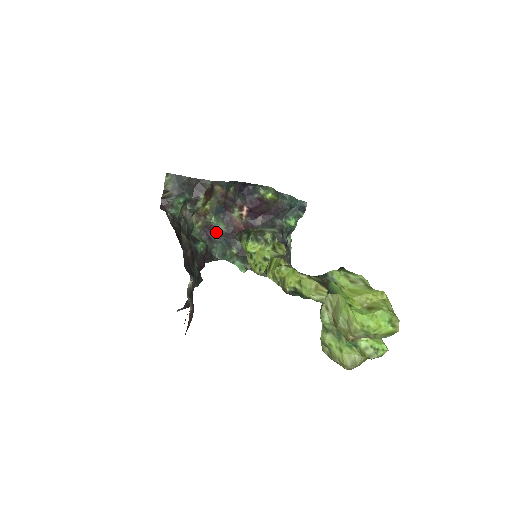
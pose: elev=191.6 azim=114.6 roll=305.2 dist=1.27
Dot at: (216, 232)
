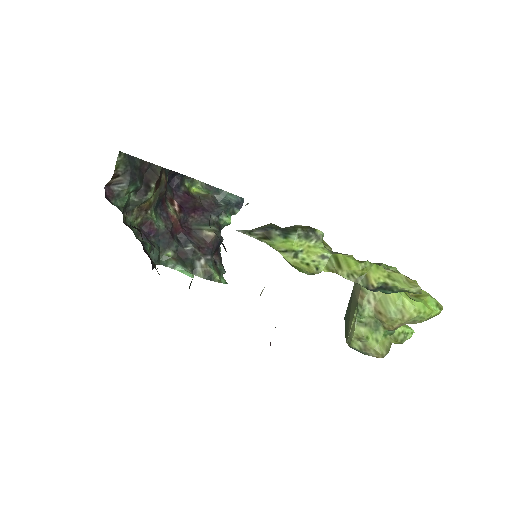
Dot at: (154, 231)
